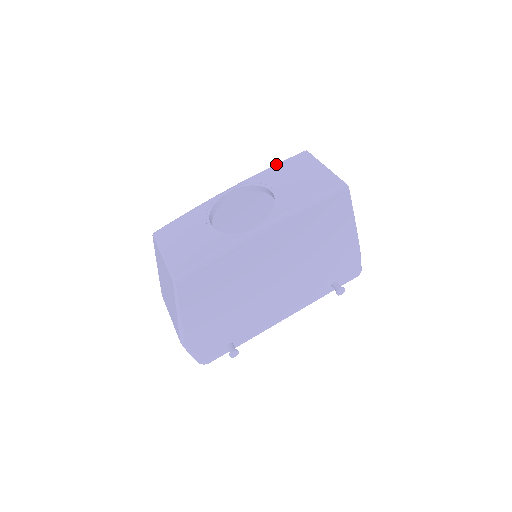
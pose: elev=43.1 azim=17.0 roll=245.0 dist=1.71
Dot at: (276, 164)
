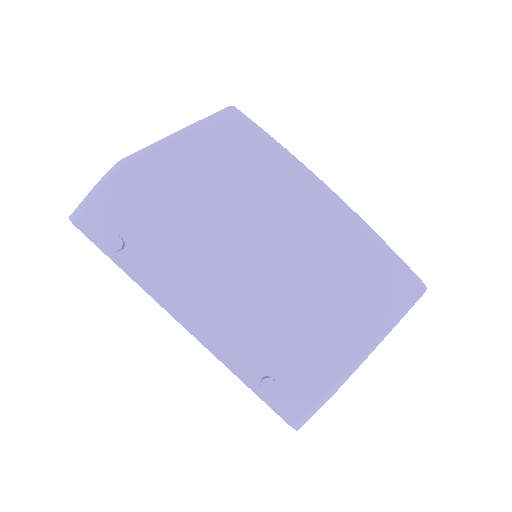
Dot at: occluded
